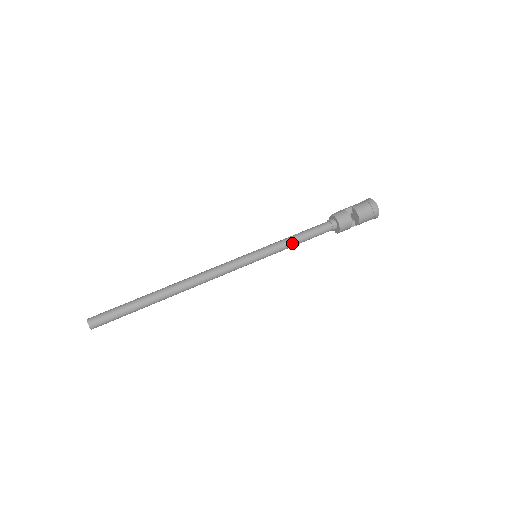
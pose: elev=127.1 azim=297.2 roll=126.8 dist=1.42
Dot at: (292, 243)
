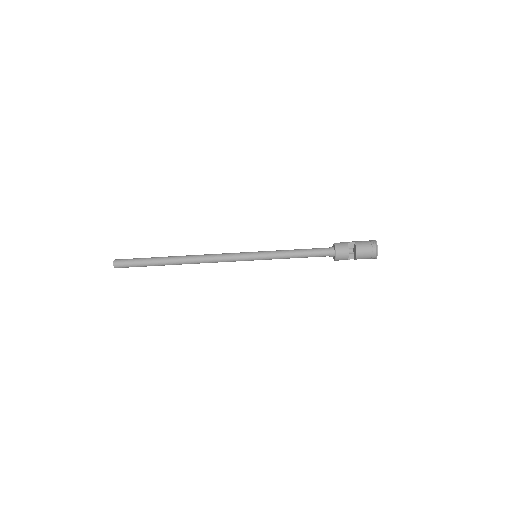
Dot at: (289, 256)
